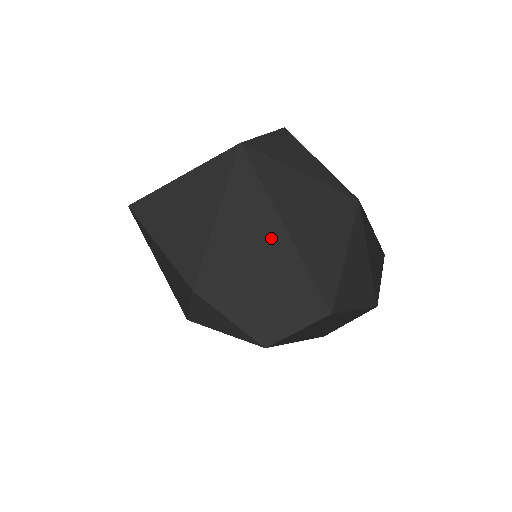
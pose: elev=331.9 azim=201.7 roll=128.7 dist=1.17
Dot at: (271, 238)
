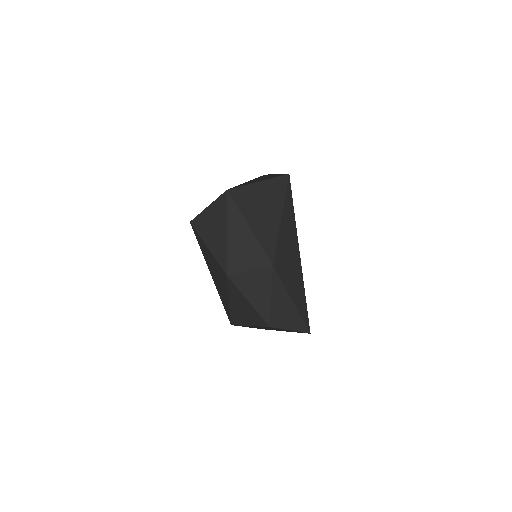
Dot at: (295, 252)
